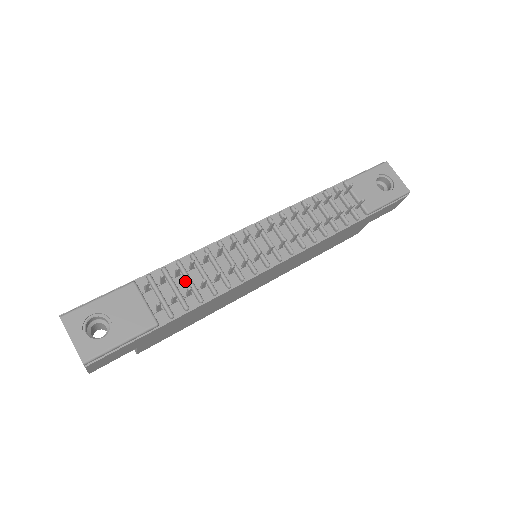
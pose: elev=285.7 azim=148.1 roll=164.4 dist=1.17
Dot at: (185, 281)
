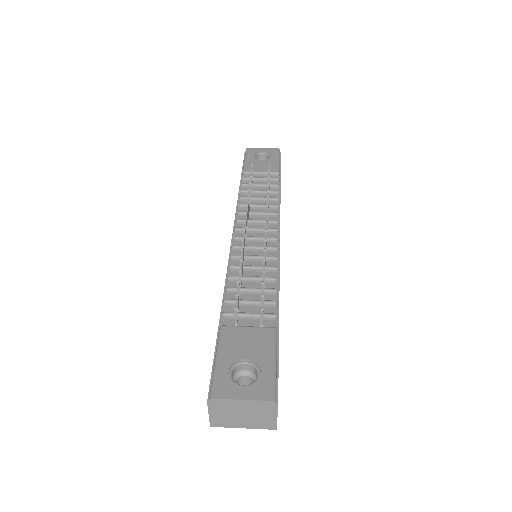
Dot at: (248, 294)
